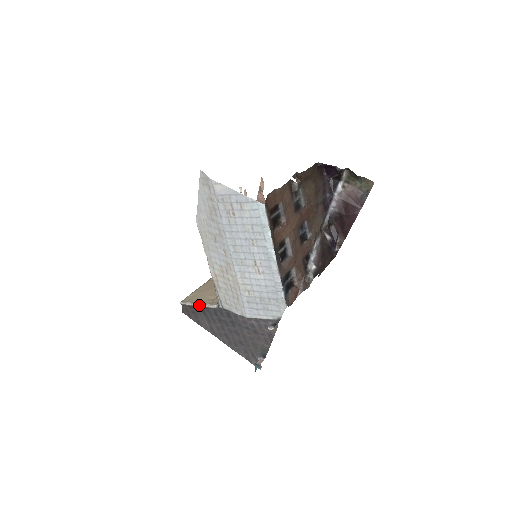
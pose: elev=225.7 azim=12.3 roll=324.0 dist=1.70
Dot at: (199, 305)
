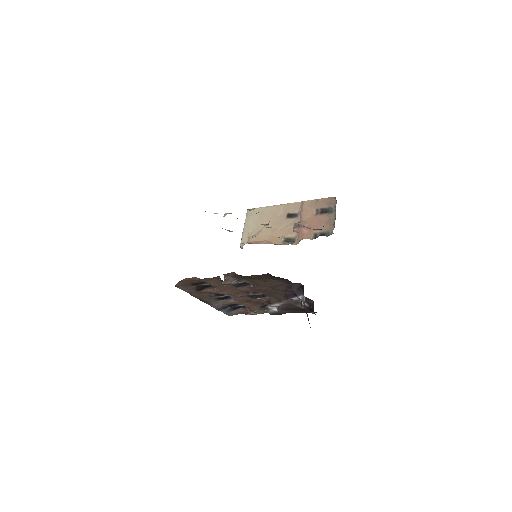
Dot at: (244, 230)
